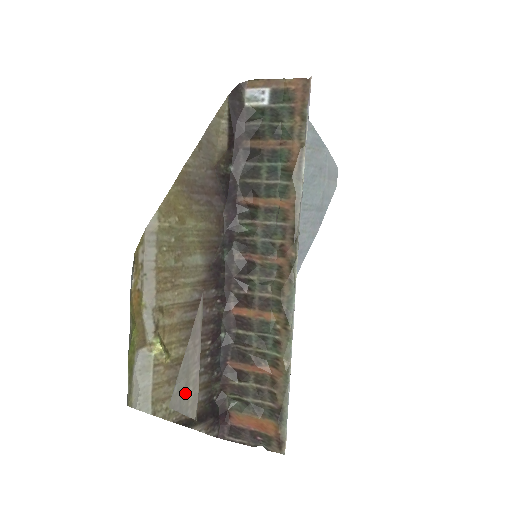
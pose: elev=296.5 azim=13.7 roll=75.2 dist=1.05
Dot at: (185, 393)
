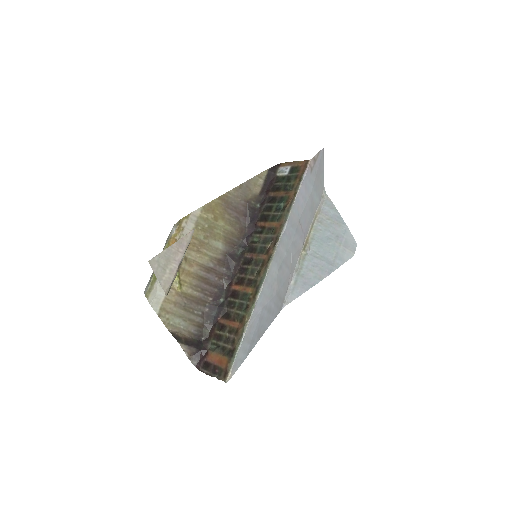
Dot at: (163, 269)
